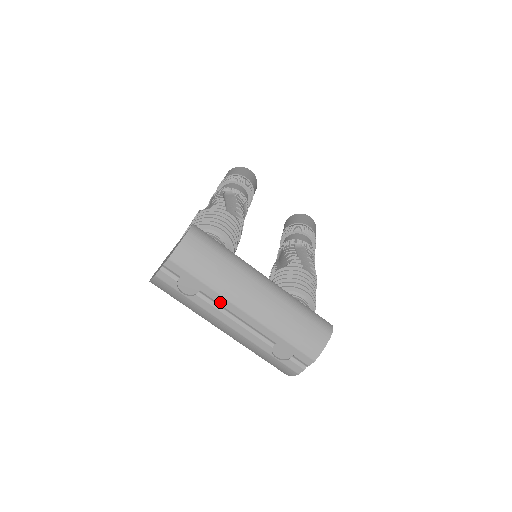
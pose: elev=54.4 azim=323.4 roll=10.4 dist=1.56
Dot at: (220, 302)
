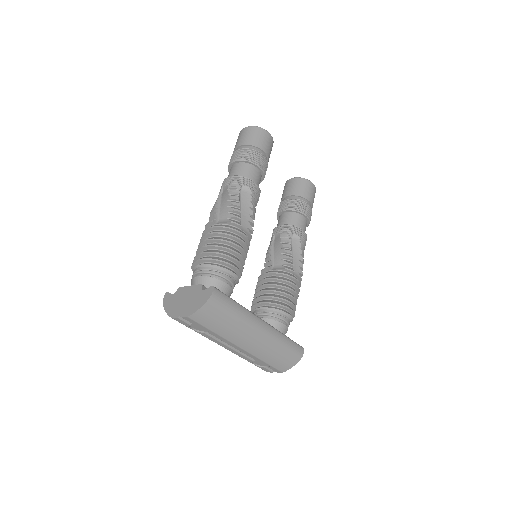
Dot at: (222, 340)
